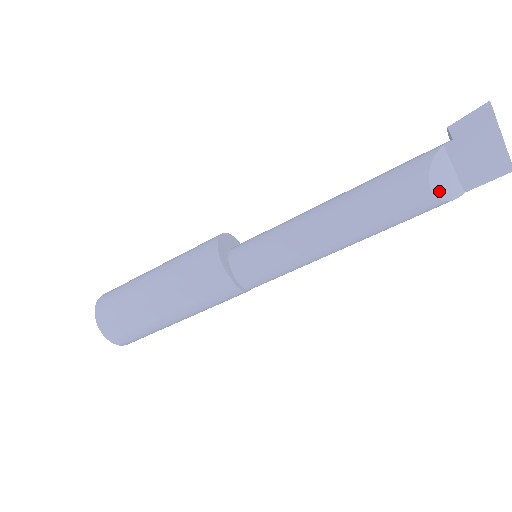
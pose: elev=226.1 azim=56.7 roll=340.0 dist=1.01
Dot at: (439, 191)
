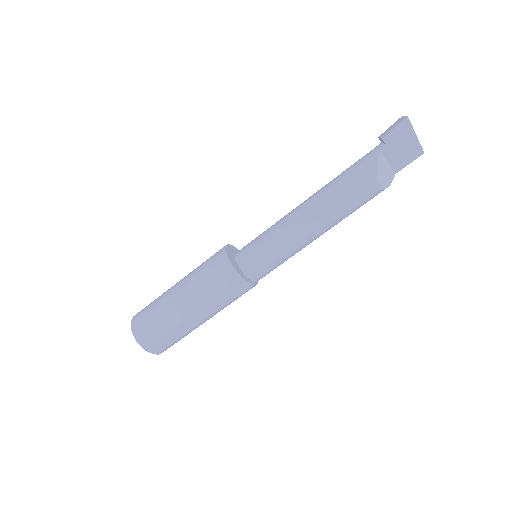
Dot at: (384, 183)
